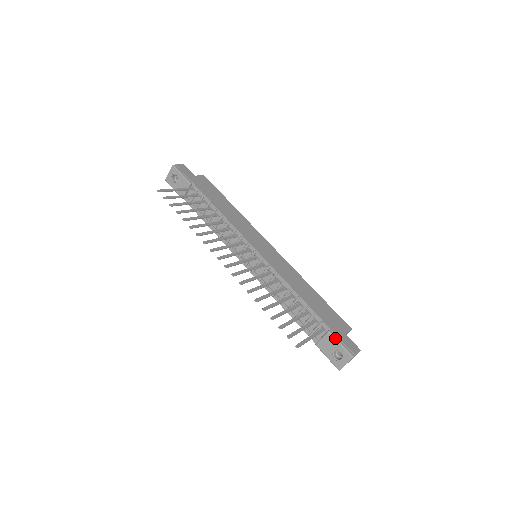
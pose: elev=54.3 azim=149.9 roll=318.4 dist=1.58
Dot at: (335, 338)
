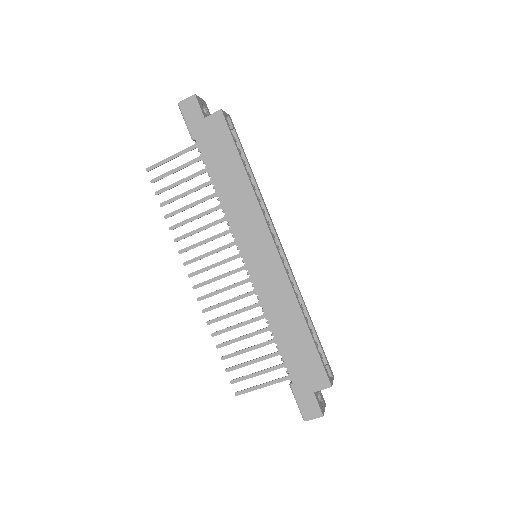
Dot at: occluded
